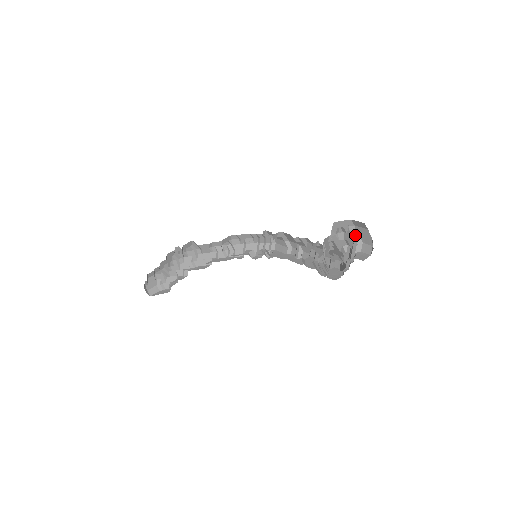
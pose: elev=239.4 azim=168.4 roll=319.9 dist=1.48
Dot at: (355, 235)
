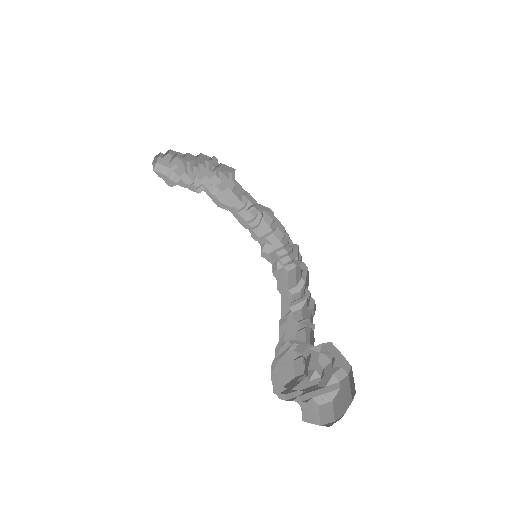
Dot at: (337, 383)
